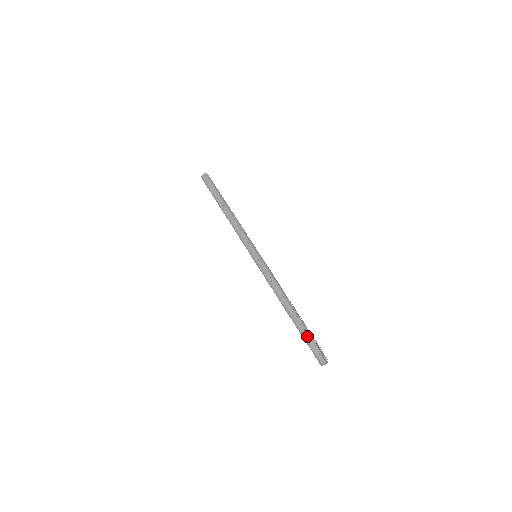
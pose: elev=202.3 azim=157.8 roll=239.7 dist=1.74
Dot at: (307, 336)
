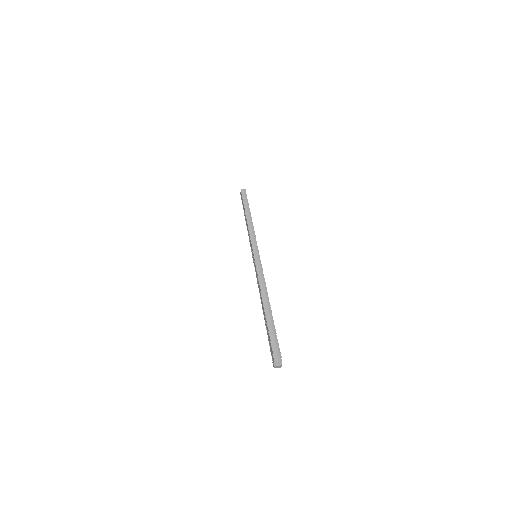
Dot at: (268, 335)
